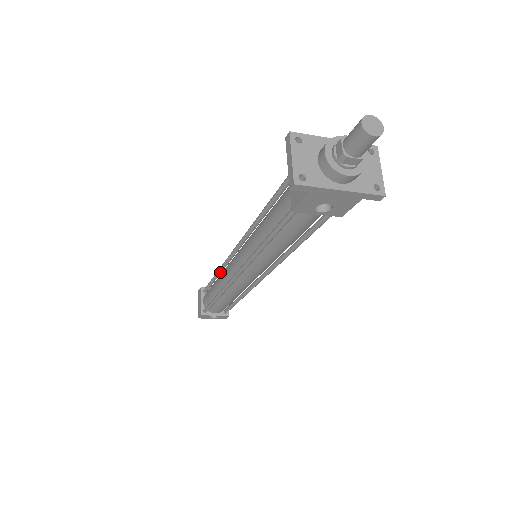
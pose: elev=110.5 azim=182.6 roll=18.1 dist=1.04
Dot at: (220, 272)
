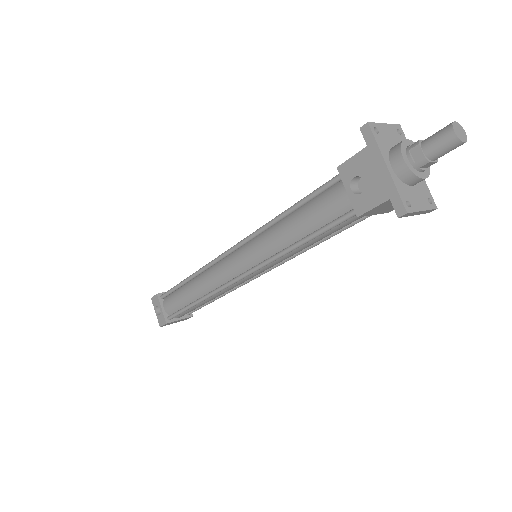
Dot at: occluded
